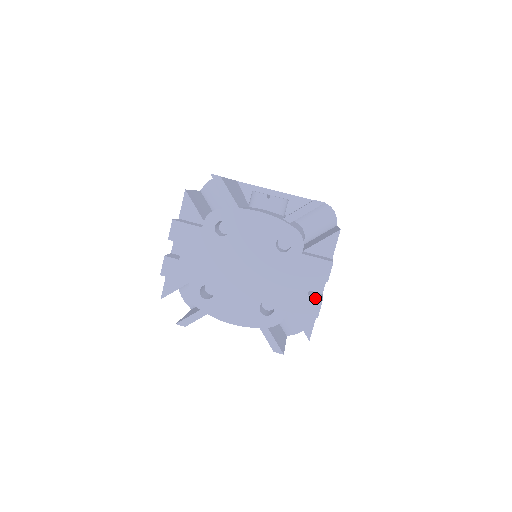
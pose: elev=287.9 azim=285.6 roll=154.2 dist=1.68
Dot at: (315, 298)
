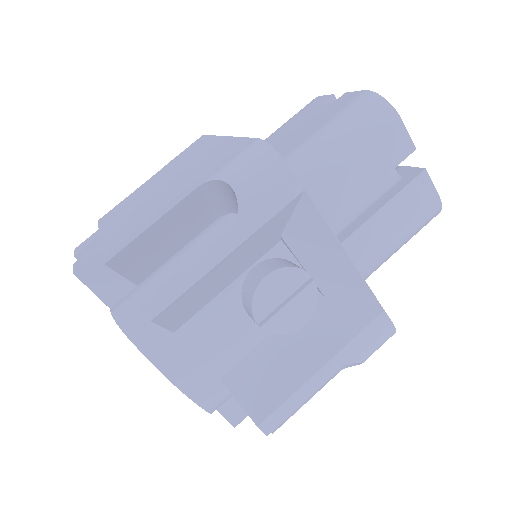
Dot at: occluded
